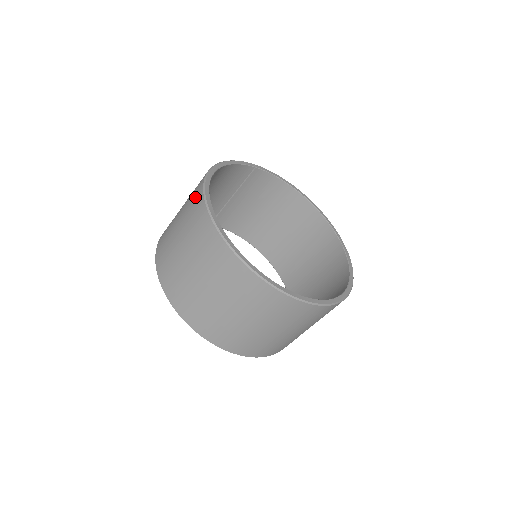
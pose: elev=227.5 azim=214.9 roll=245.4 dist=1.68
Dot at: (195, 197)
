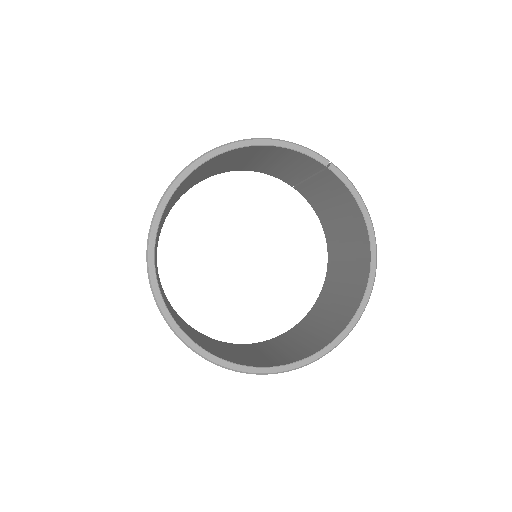
Dot at: occluded
